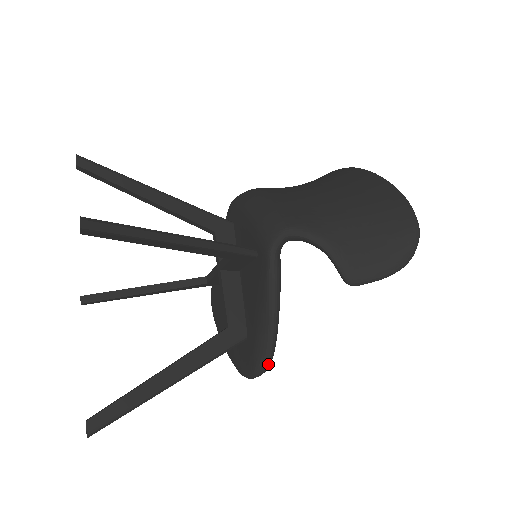
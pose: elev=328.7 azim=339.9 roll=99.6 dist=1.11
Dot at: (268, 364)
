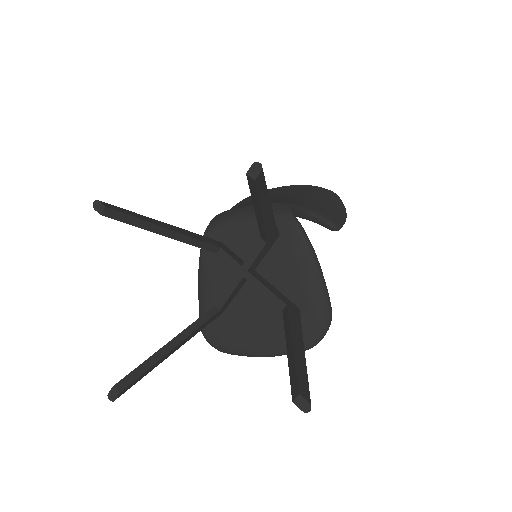
Dot at: (331, 311)
